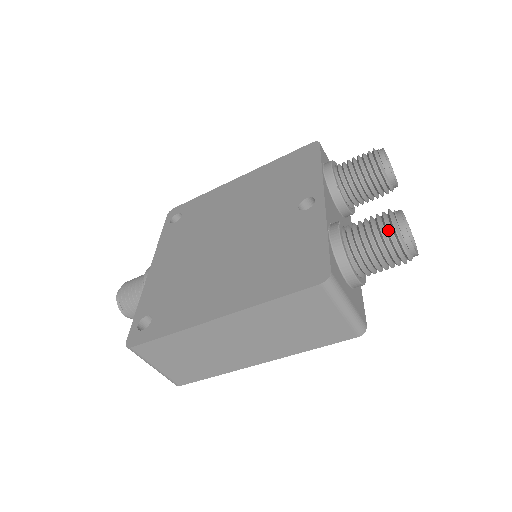
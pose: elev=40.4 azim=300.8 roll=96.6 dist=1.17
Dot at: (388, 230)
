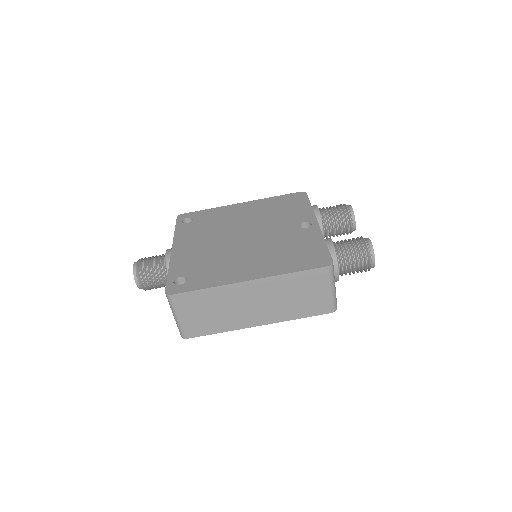
Dot at: (363, 246)
